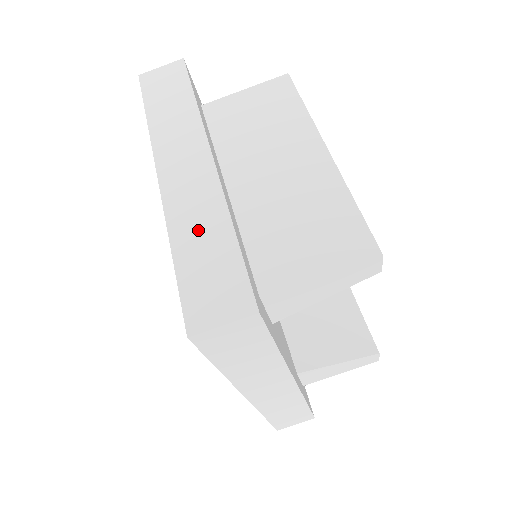
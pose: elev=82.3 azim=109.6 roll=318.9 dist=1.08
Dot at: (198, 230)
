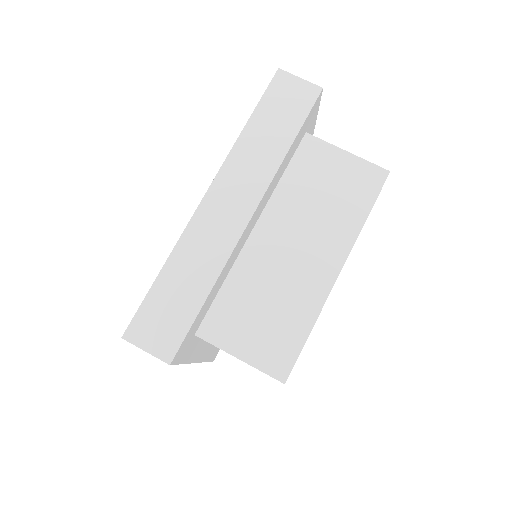
Dot at: (190, 269)
